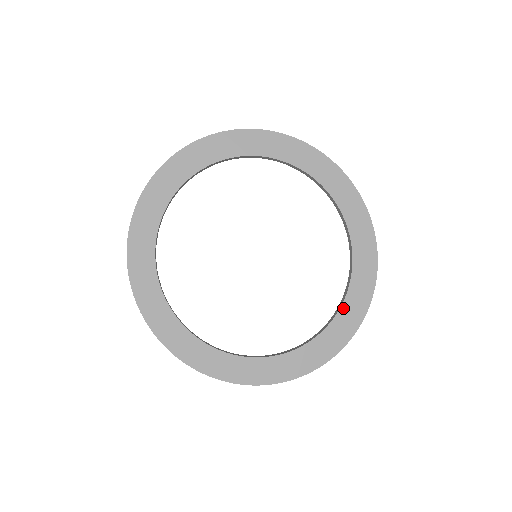
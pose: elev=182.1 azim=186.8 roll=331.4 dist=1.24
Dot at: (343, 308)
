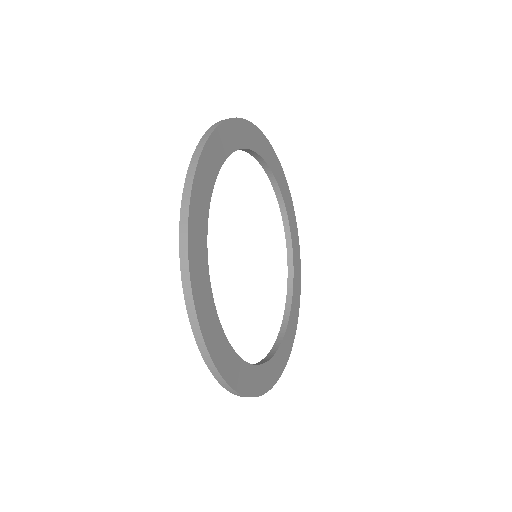
Dot at: (278, 353)
